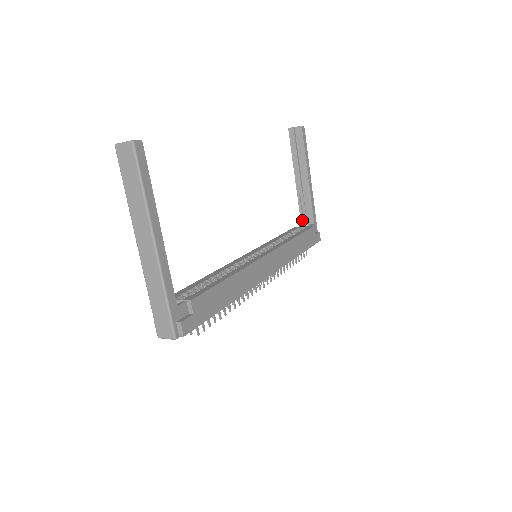
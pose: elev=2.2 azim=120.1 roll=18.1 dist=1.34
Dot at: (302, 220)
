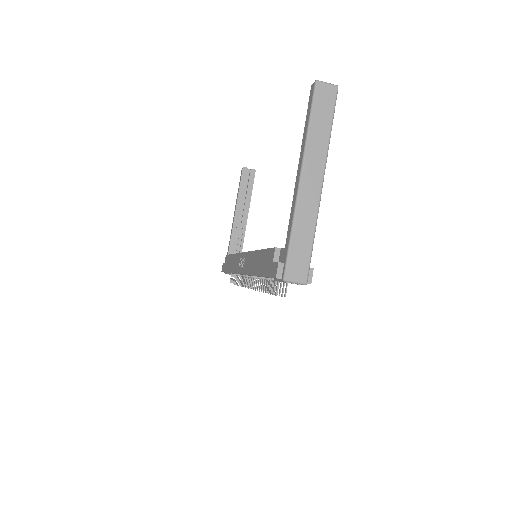
Dot at: (230, 251)
